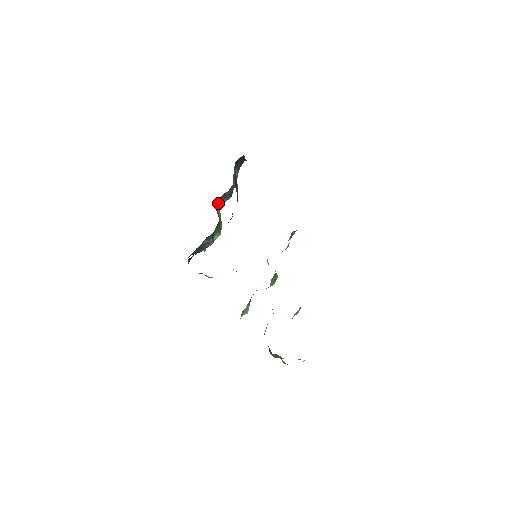
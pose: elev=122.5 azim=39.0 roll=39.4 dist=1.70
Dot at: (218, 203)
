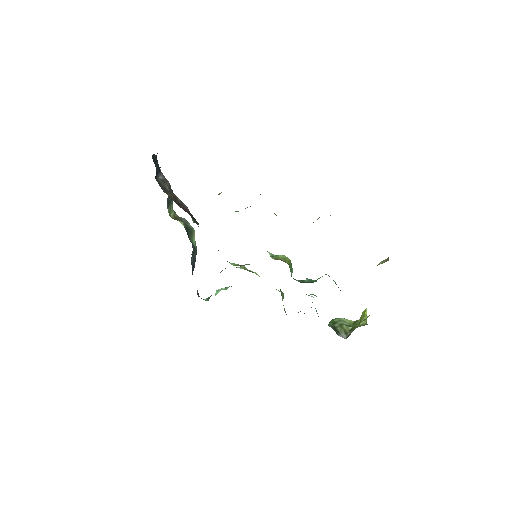
Dot at: (169, 213)
